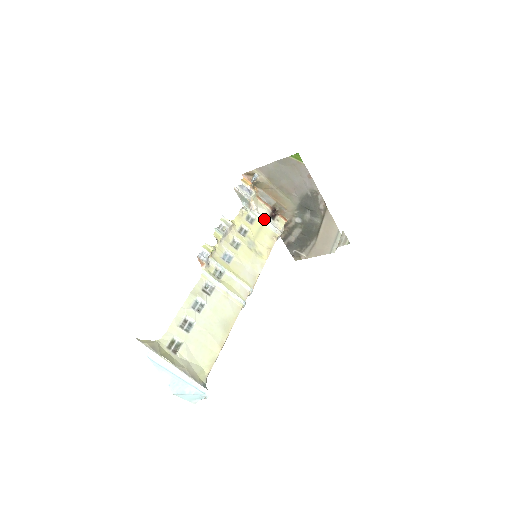
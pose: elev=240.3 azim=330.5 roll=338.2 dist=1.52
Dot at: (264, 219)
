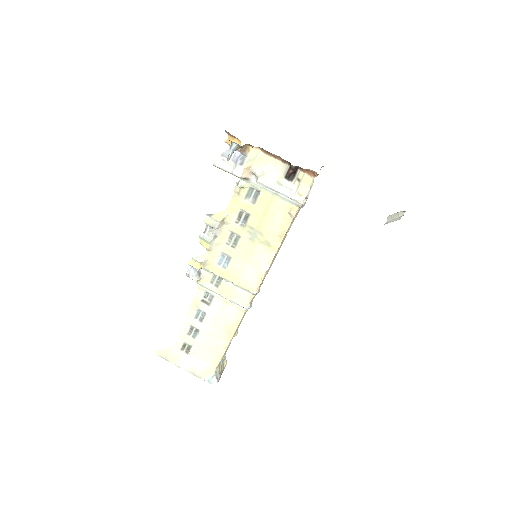
Dot at: (273, 189)
